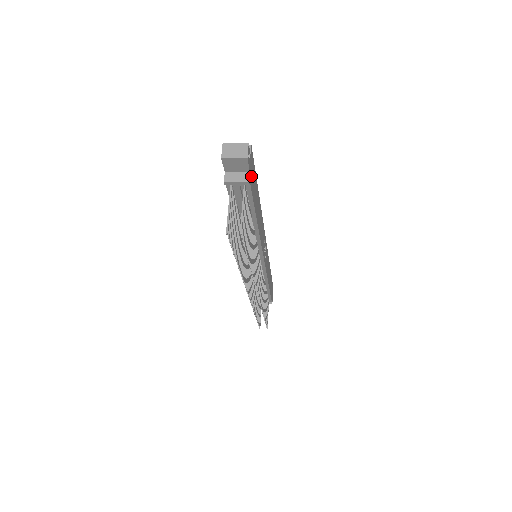
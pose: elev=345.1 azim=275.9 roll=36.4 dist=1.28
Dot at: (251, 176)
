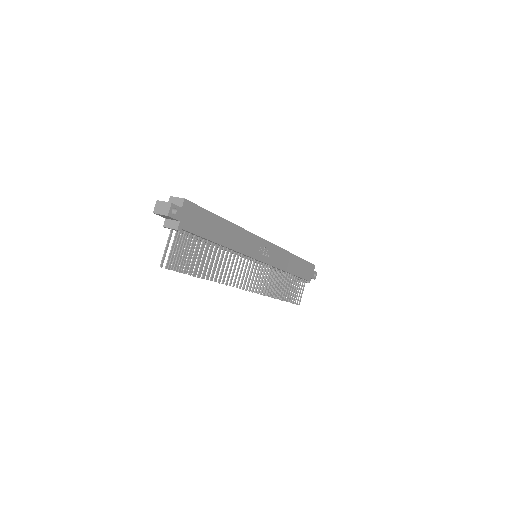
Dot at: (187, 221)
